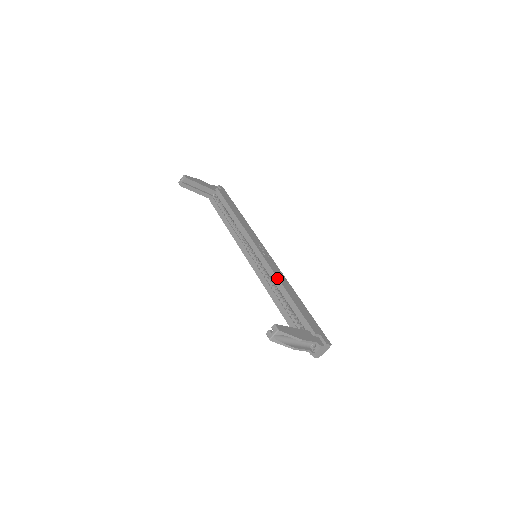
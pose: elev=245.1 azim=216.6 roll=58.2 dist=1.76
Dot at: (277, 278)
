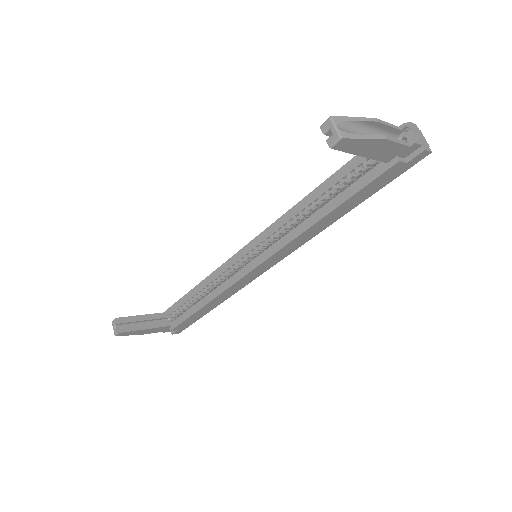
Dot at: (290, 210)
